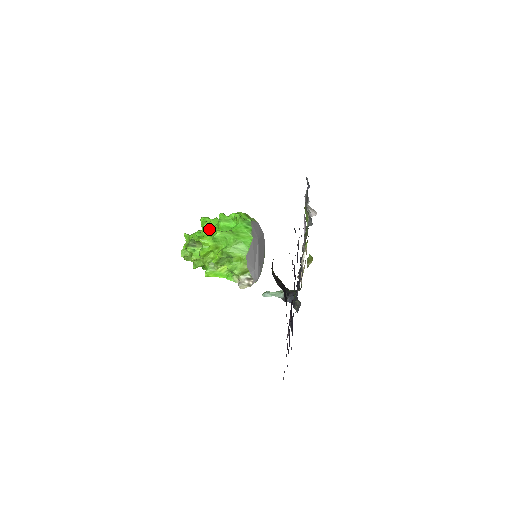
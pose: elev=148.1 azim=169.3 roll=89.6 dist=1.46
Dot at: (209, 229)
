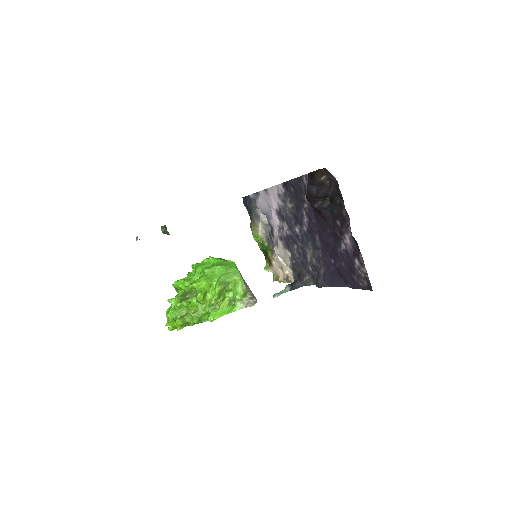
Dot at: (190, 281)
